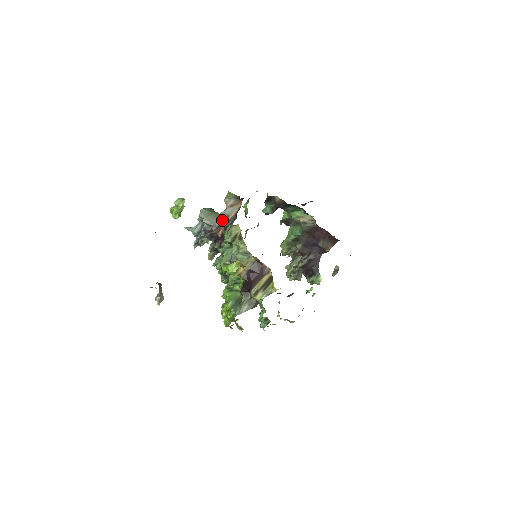
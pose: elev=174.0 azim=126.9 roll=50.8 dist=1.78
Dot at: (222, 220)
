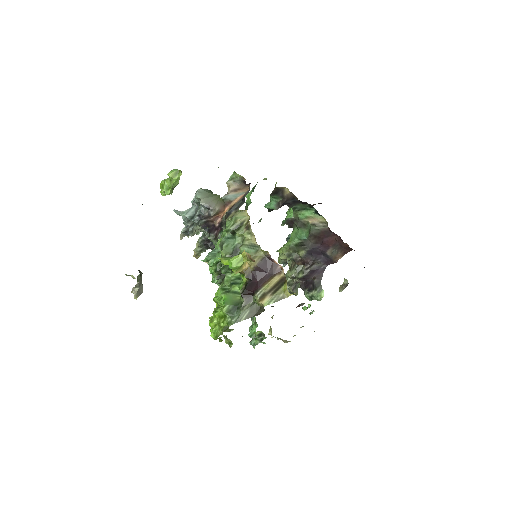
Dot at: (223, 205)
